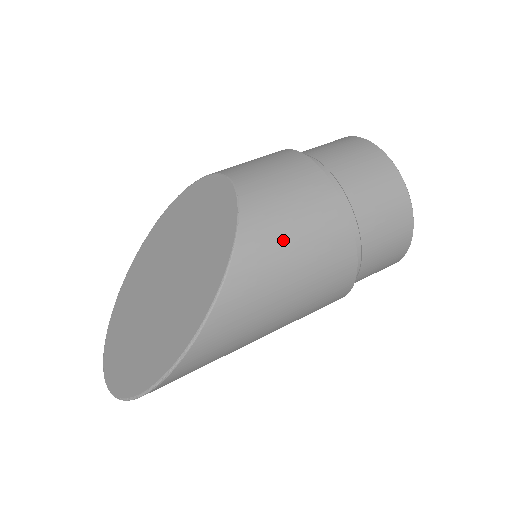
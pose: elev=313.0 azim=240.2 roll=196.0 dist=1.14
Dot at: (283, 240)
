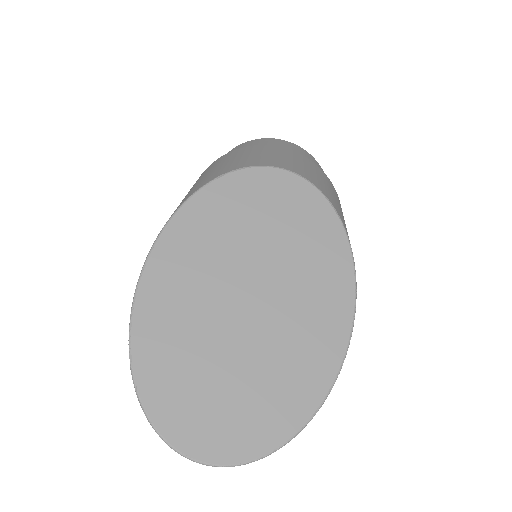
Dot at: occluded
